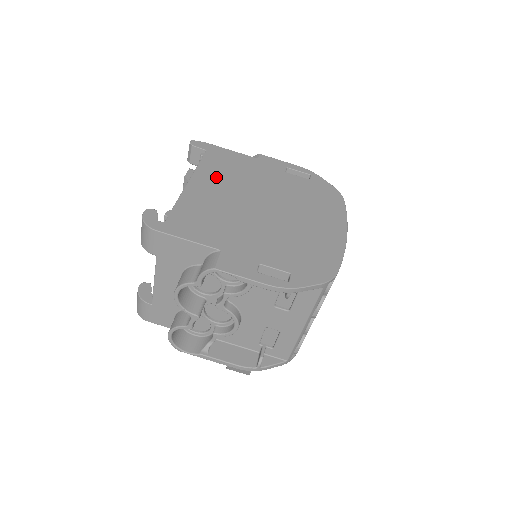
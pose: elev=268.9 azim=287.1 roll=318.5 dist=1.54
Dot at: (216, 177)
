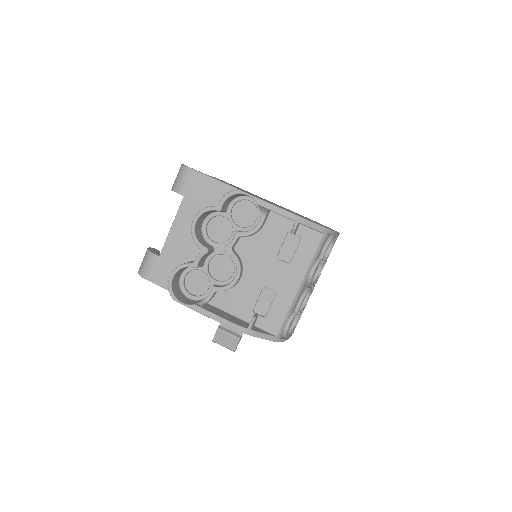
Dot at: occluded
